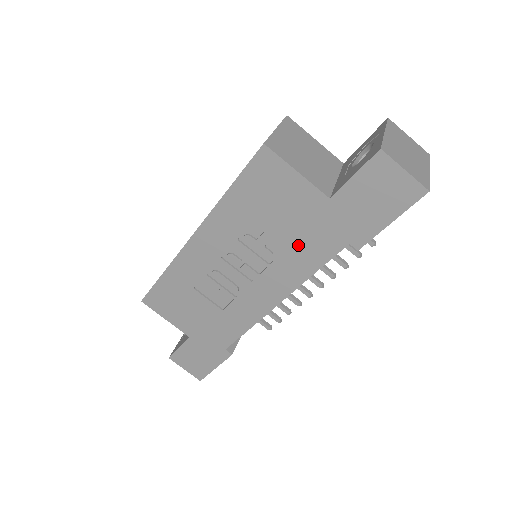
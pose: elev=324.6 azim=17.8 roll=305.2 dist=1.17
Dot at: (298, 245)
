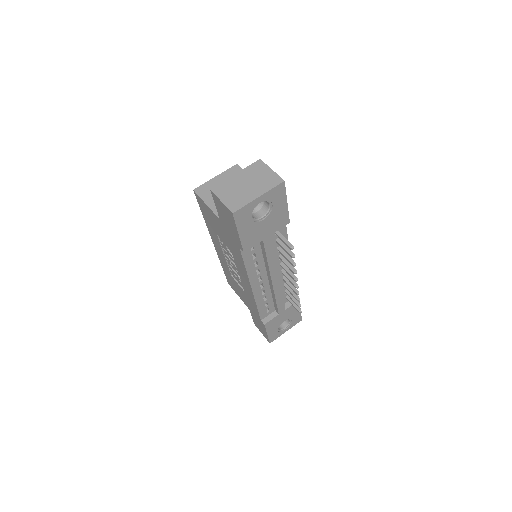
Dot at: (232, 249)
